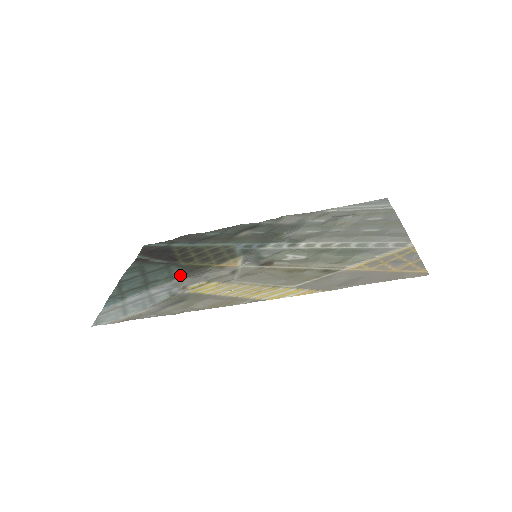
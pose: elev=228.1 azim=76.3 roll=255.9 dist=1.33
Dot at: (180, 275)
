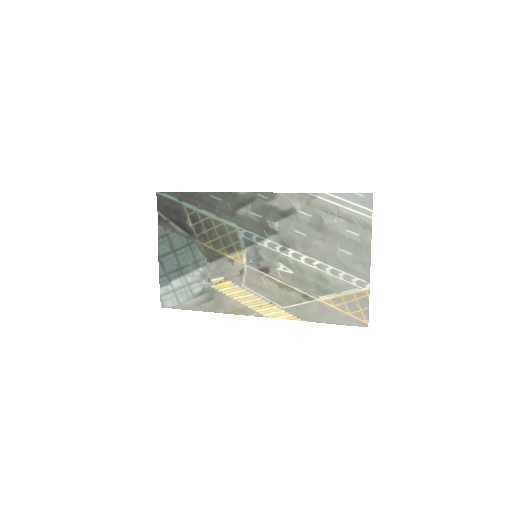
Dot at: (202, 263)
